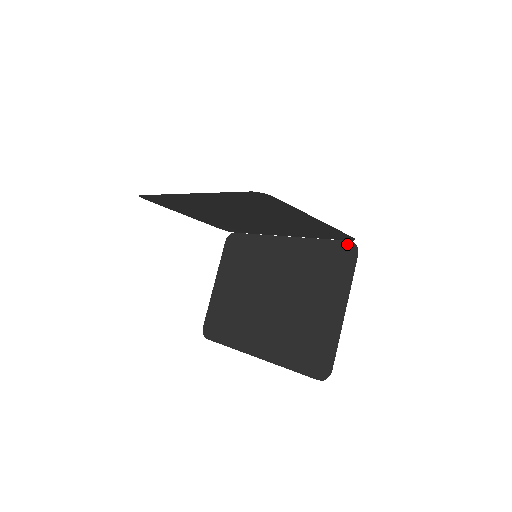
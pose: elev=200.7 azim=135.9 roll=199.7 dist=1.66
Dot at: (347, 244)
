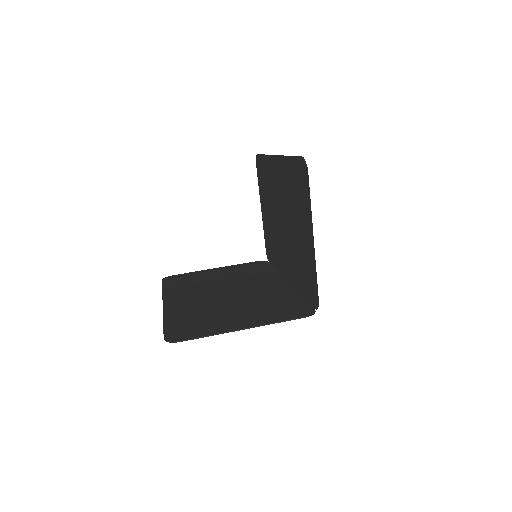
Dot at: (310, 308)
